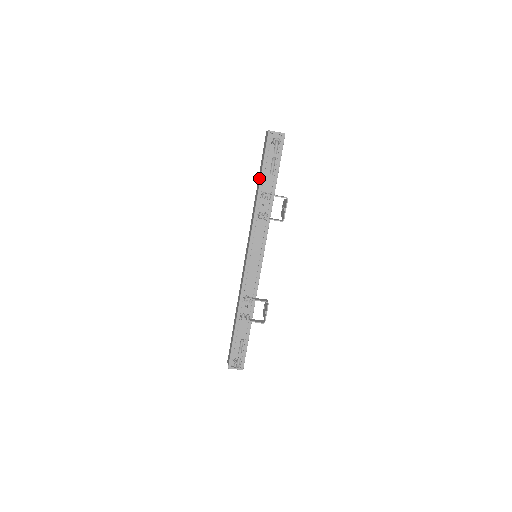
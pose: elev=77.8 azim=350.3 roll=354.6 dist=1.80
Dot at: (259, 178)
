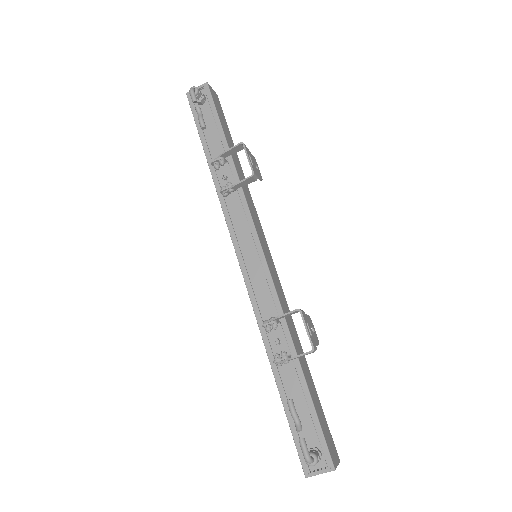
Dot at: occluded
